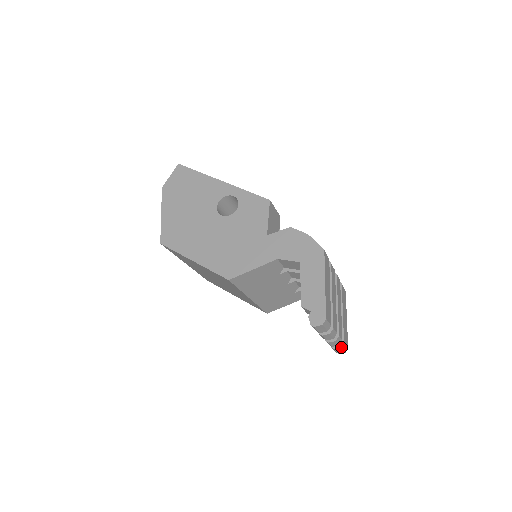
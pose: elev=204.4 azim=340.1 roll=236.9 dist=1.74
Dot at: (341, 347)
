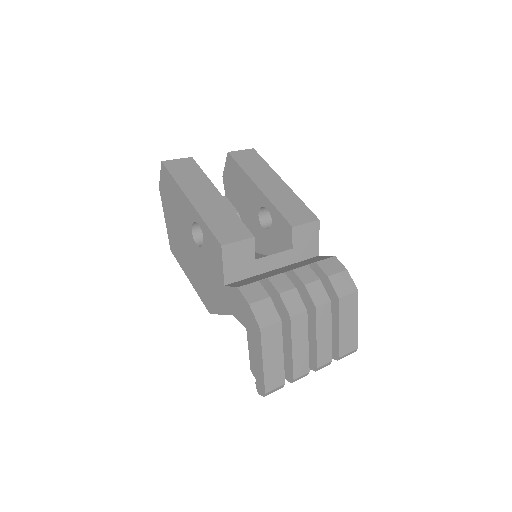
Dot at: occluded
